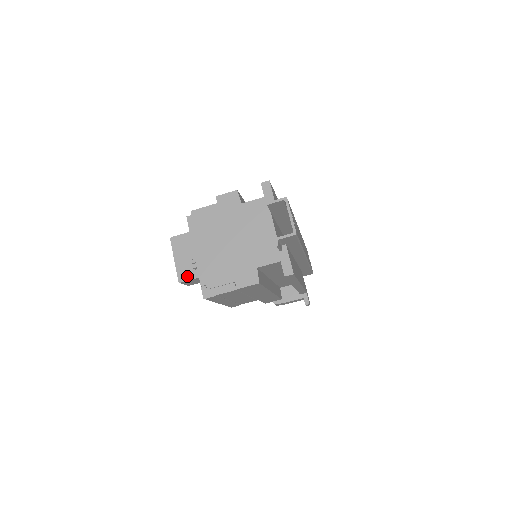
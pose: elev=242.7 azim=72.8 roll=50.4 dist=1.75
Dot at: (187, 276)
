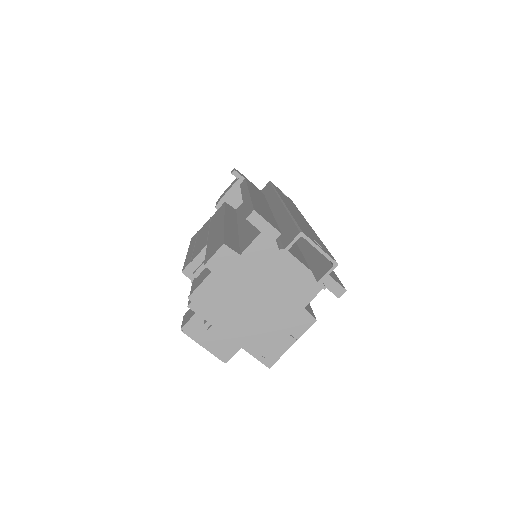
Dot at: (229, 353)
